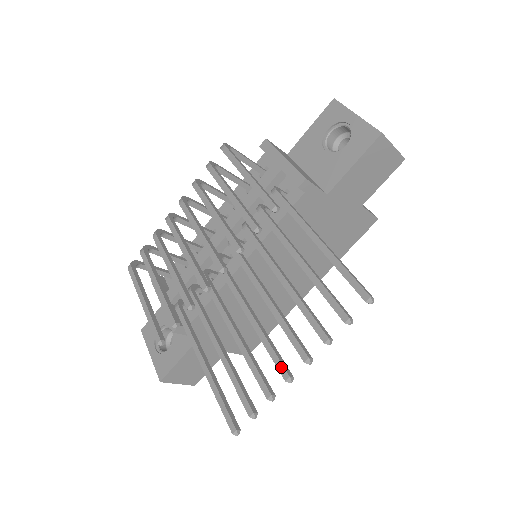
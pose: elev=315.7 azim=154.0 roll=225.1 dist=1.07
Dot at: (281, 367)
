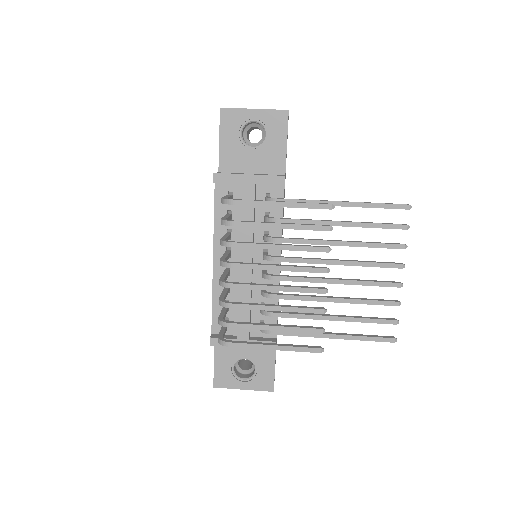
Dot at: (391, 284)
